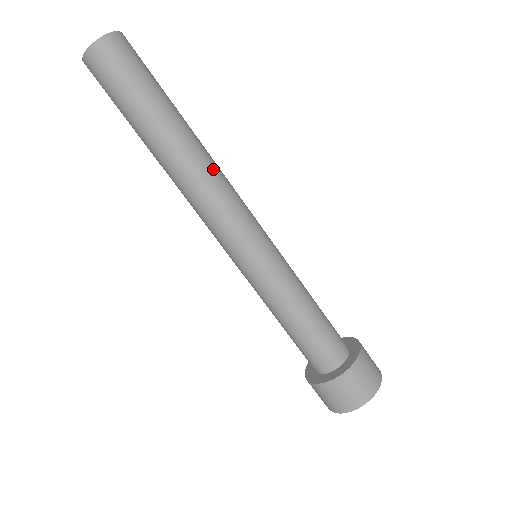
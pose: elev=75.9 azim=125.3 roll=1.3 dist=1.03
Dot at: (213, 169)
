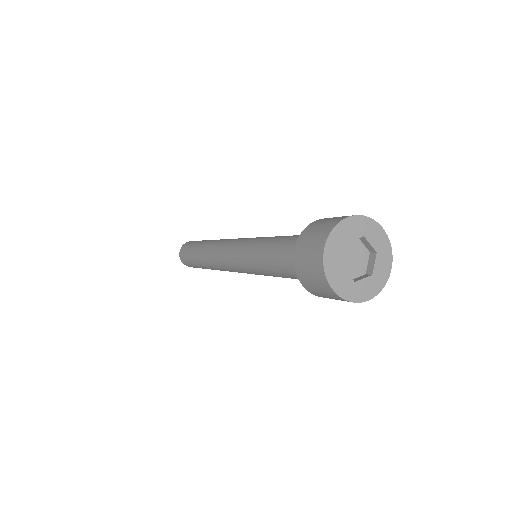
Dot at: occluded
